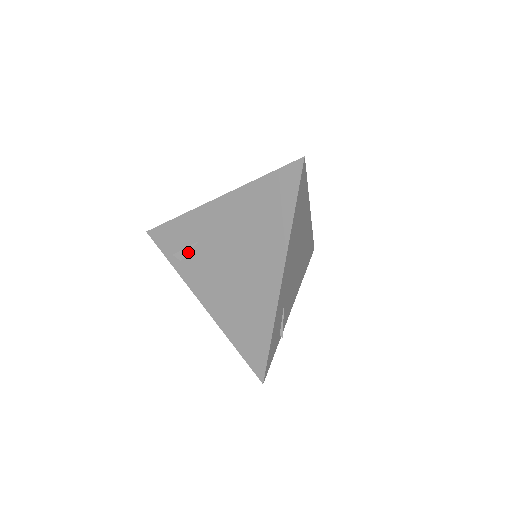
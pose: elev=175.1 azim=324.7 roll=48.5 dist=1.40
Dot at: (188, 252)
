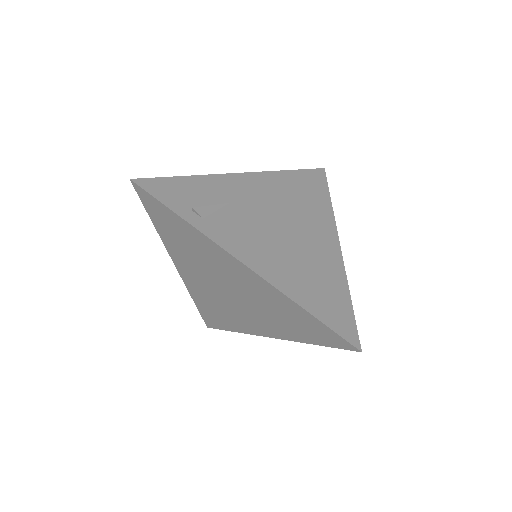
Dot at: (214, 211)
